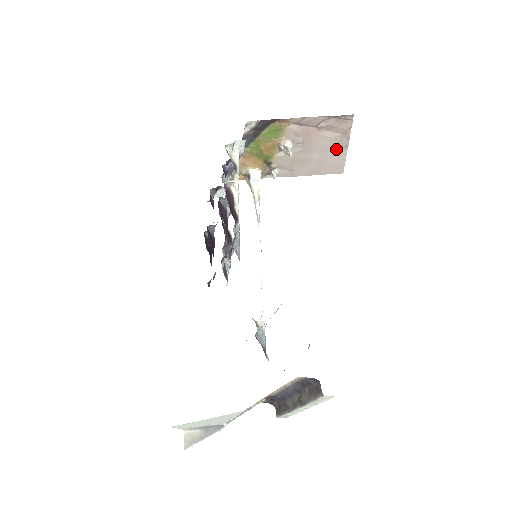
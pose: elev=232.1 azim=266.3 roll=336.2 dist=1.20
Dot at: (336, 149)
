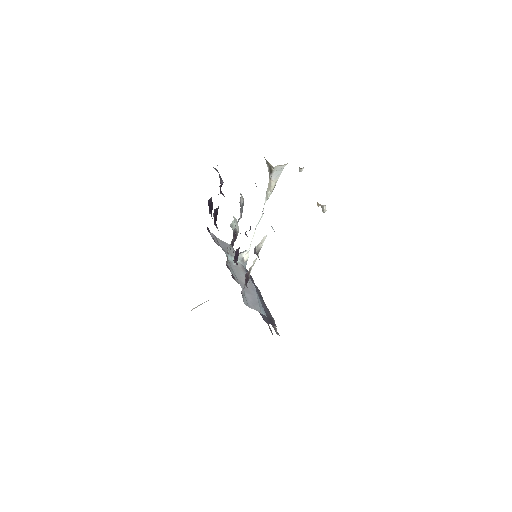
Dot at: occluded
